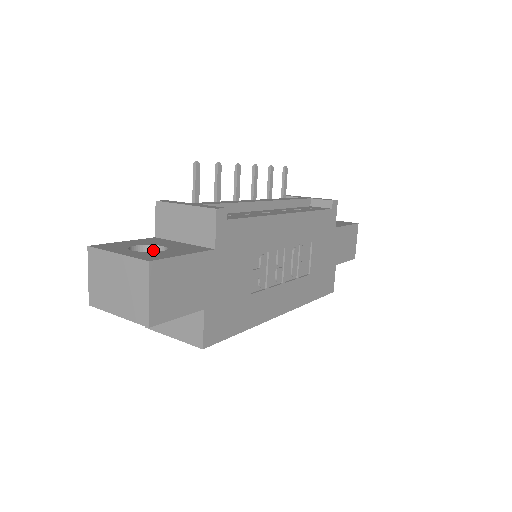
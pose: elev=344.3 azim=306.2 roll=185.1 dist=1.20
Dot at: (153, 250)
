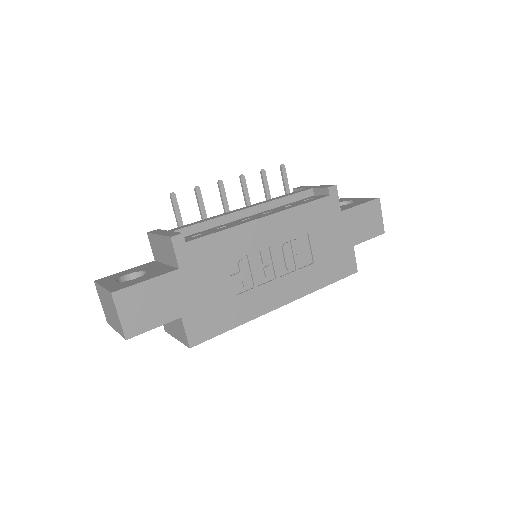
Dot at: (141, 275)
